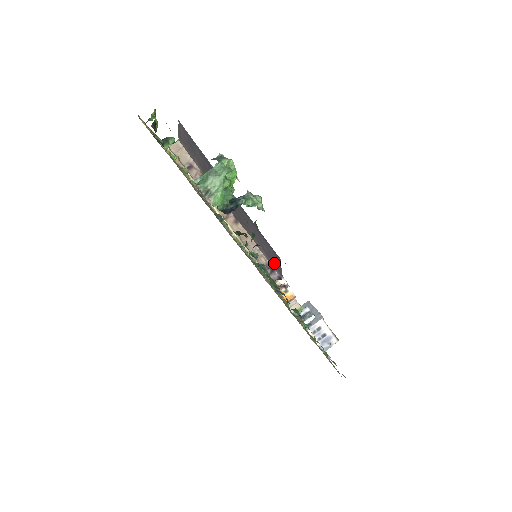
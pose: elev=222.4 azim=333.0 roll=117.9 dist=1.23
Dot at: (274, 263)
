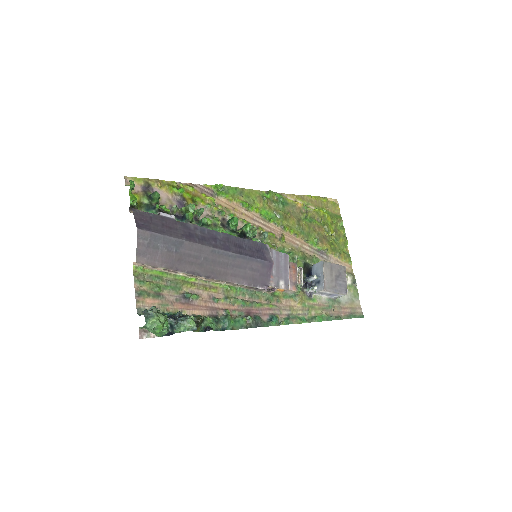
Dot at: (259, 280)
